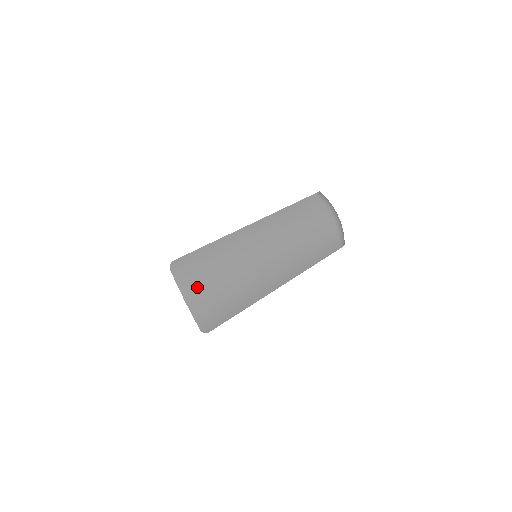
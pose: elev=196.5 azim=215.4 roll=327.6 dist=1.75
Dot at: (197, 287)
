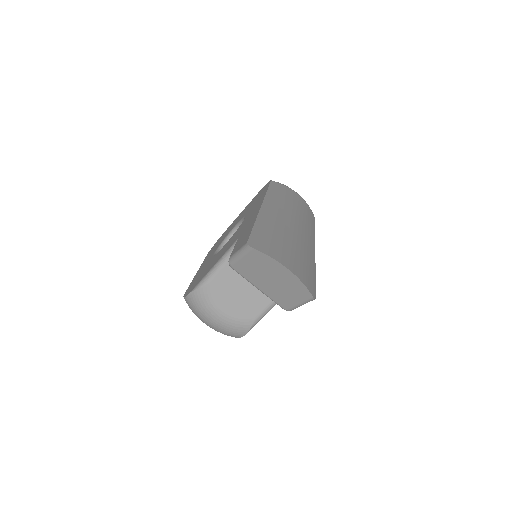
Dot at: (284, 256)
